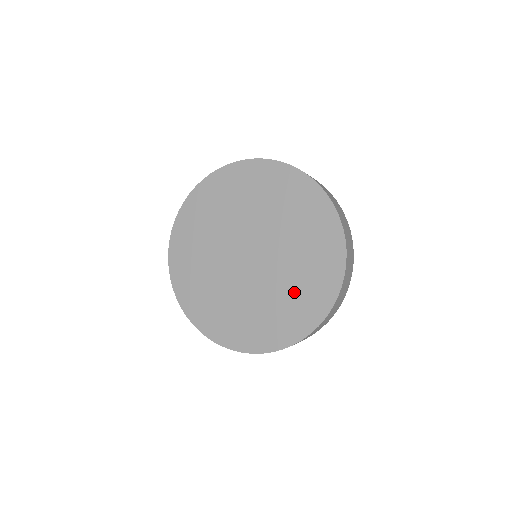
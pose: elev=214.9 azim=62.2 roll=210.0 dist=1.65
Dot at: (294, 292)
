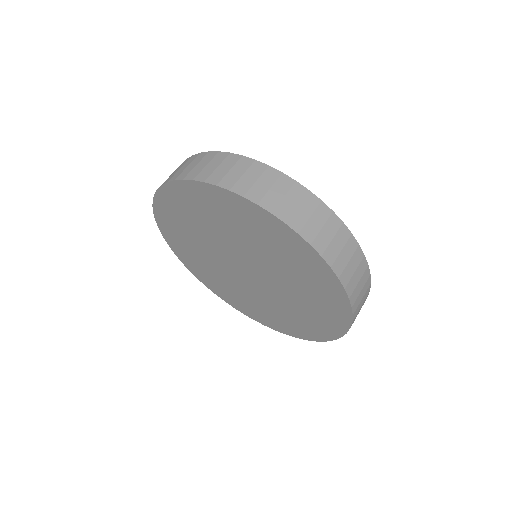
Dot at: (303, 310)
